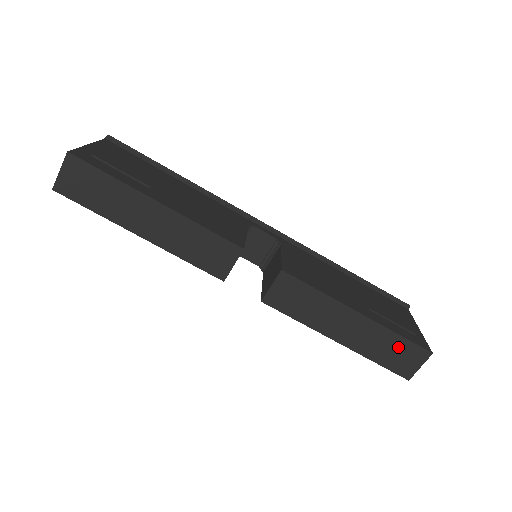
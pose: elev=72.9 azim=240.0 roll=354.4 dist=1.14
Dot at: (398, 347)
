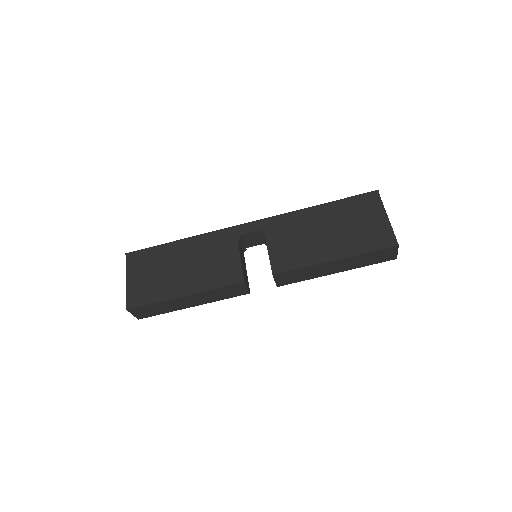
Dot at: (374, 255)
